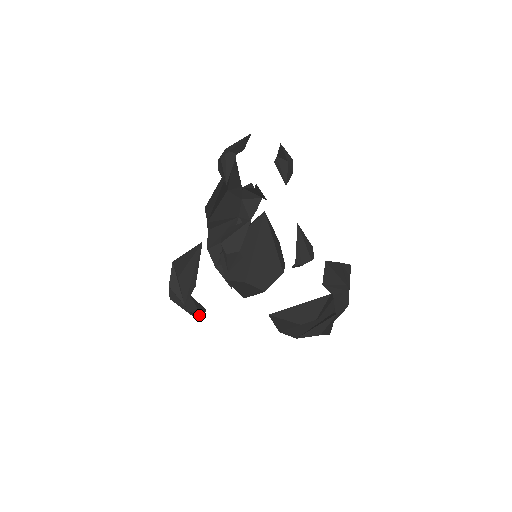
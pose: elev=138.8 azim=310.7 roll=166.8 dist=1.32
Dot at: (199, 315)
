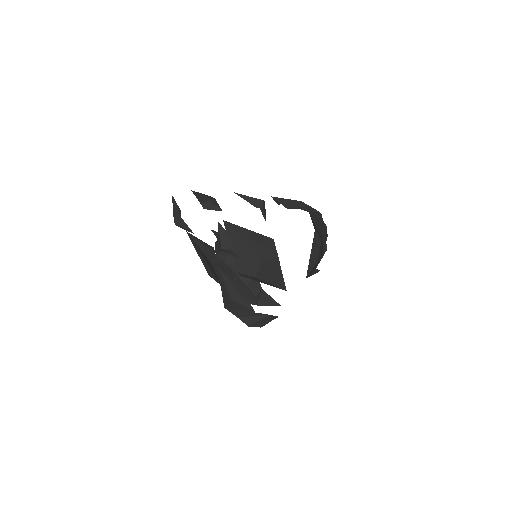
Dot at: (274, 318)
